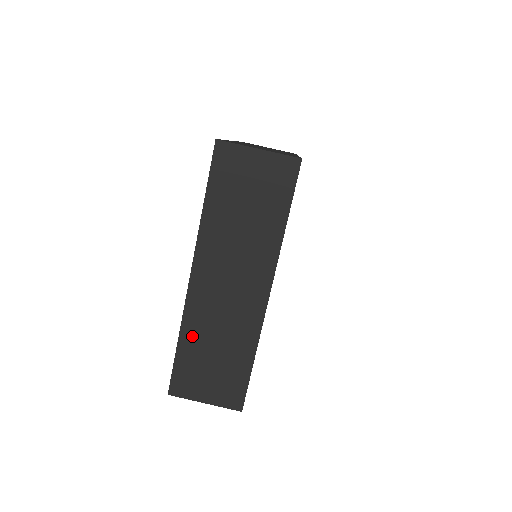
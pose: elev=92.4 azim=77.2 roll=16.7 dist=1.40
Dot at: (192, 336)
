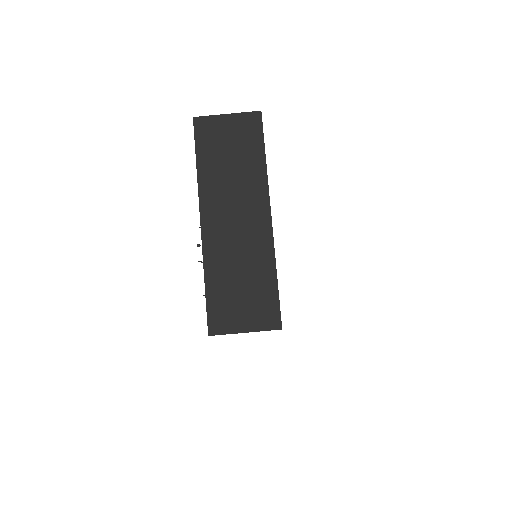
Dot at: occluded
